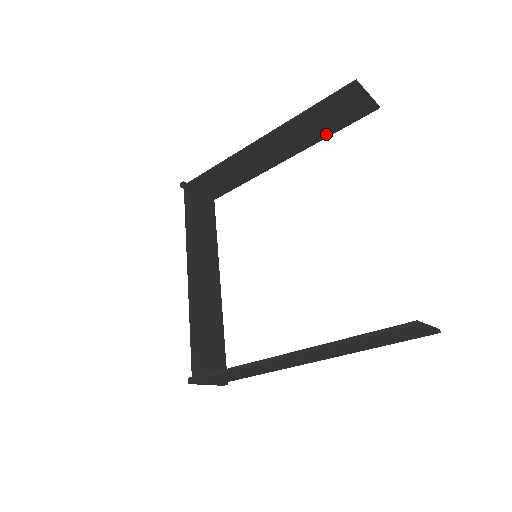
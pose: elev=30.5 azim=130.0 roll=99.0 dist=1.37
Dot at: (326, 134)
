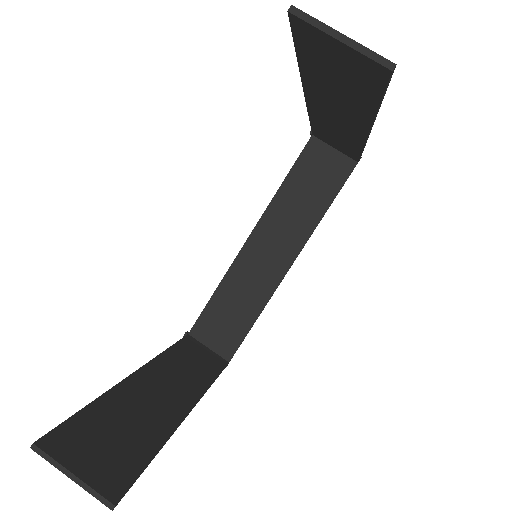
Dot at: (369, 106)
